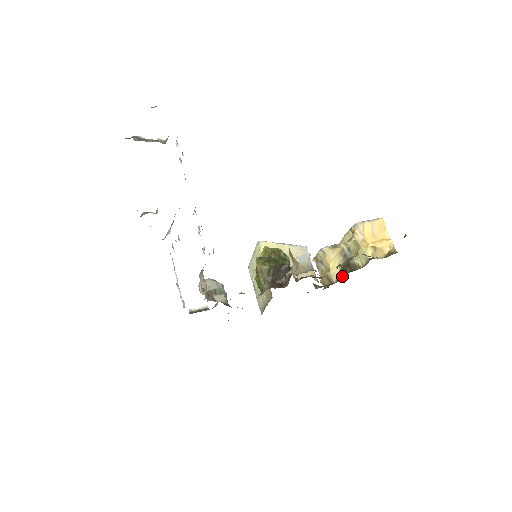
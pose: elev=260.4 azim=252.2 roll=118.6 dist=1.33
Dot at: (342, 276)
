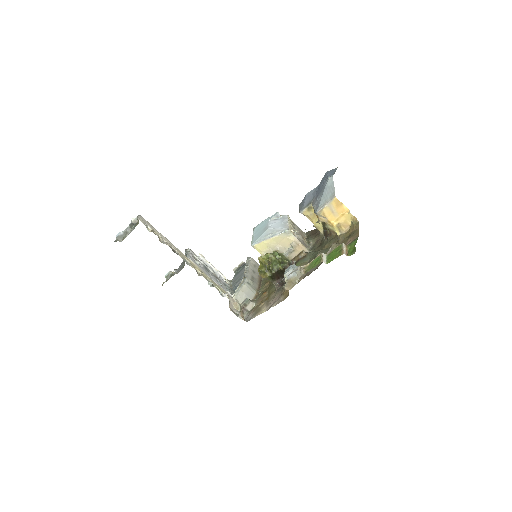
Dot at: (325, 238)
